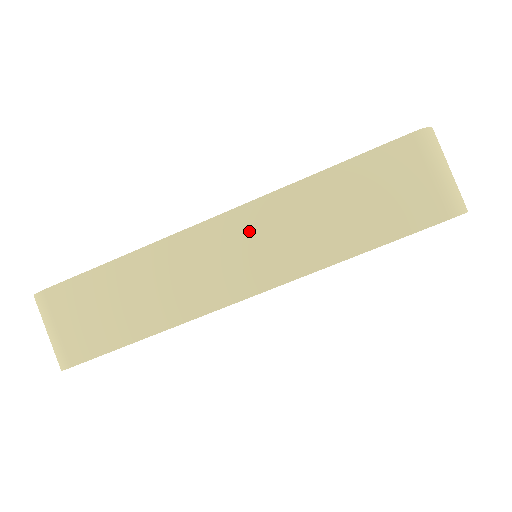
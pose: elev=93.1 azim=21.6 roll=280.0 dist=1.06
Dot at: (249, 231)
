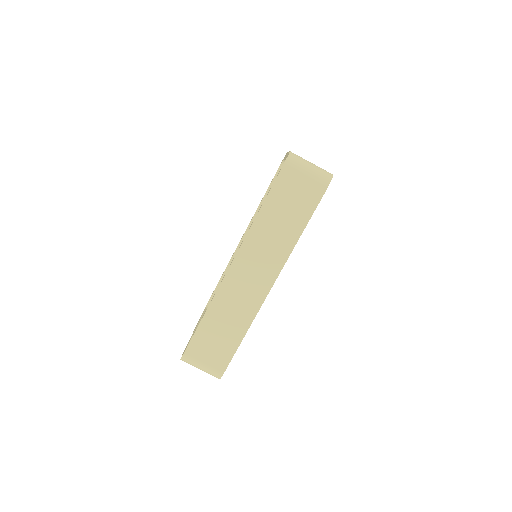
Dot at: (250, 258)
